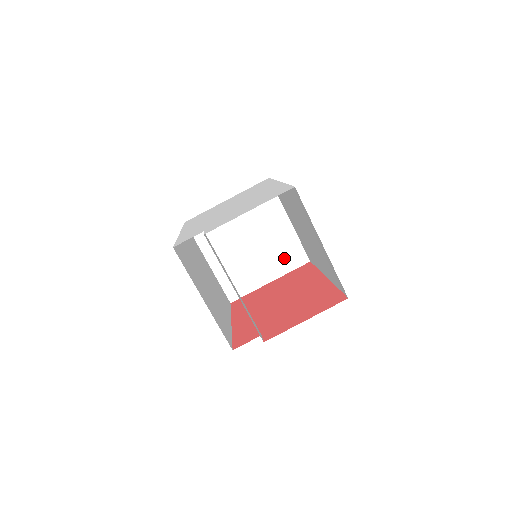
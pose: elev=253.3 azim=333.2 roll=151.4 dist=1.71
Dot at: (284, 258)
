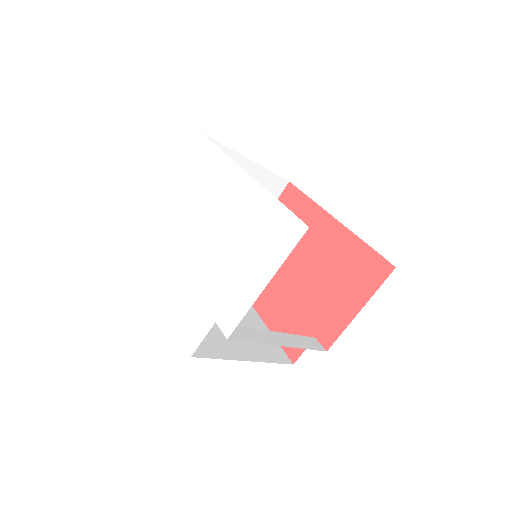
Dot at: occluded
